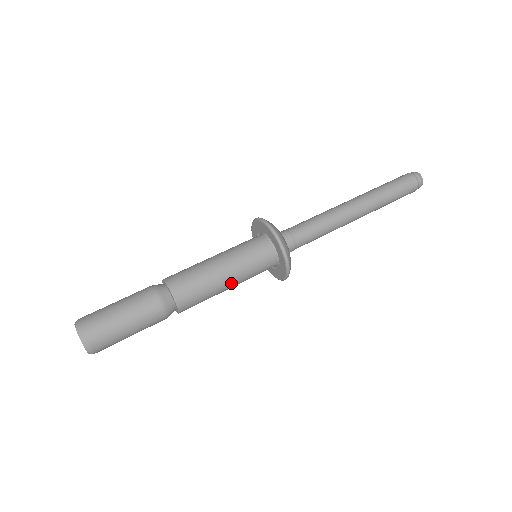
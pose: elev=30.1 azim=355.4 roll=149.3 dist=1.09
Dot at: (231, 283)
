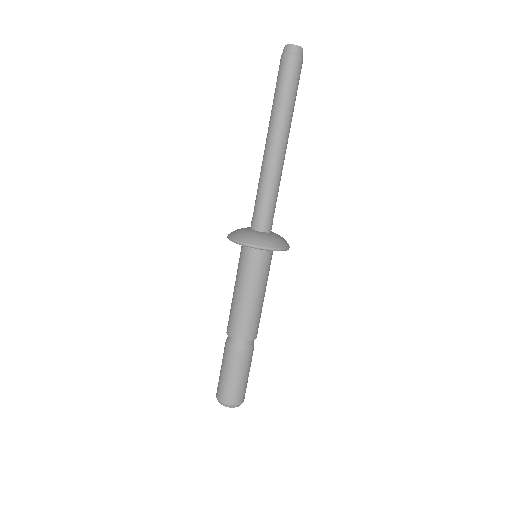
Dot at: (256, 294)
